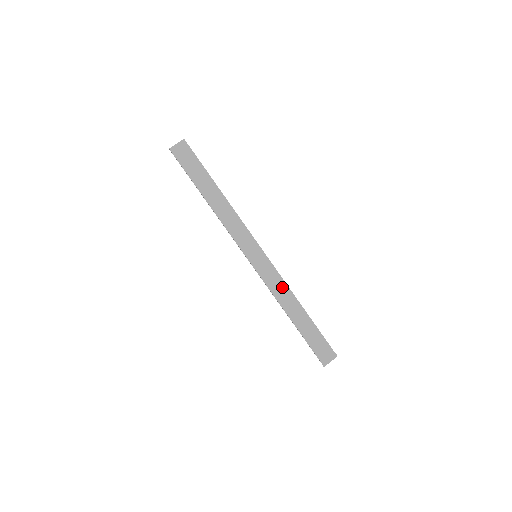
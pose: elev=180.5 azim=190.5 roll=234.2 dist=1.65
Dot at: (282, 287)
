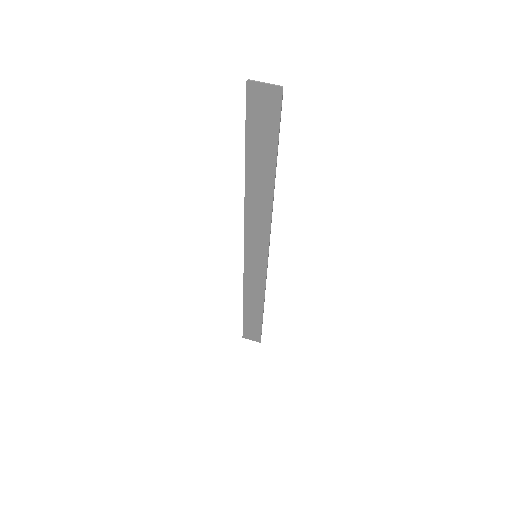
Dot at: (258, 289)
